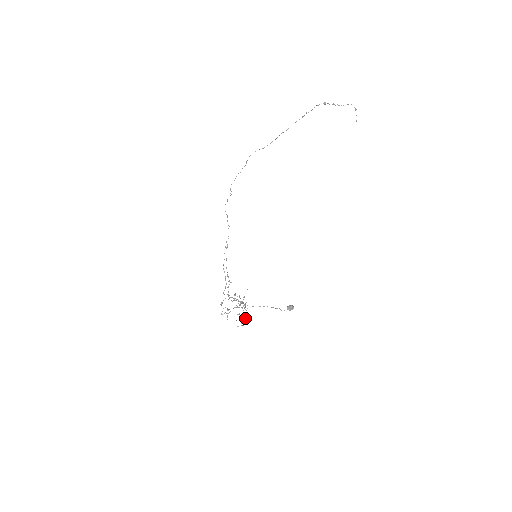
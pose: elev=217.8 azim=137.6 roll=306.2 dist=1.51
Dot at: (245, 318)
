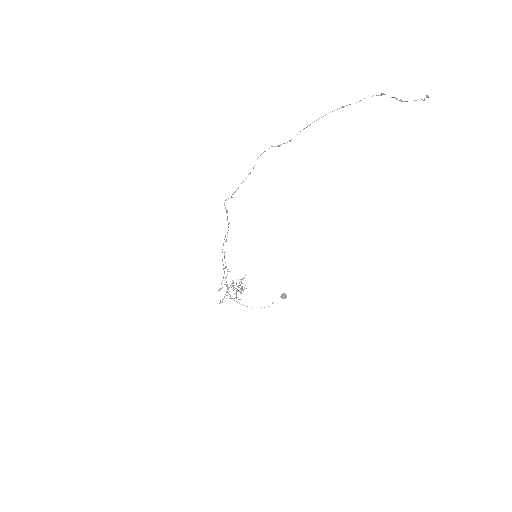
Dot at: (241, 292)
